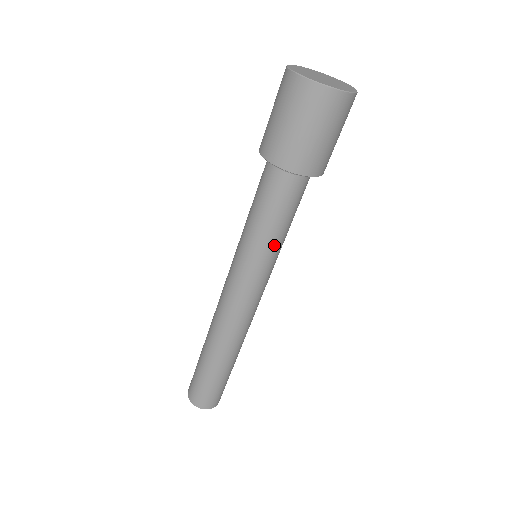
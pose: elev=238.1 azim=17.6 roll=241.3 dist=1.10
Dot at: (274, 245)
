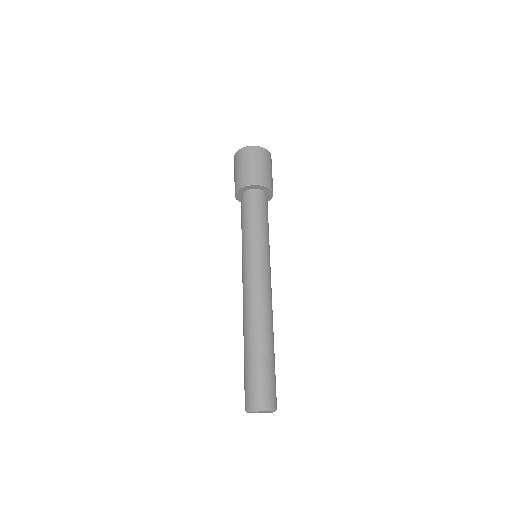
Dot at: (266, 235)
